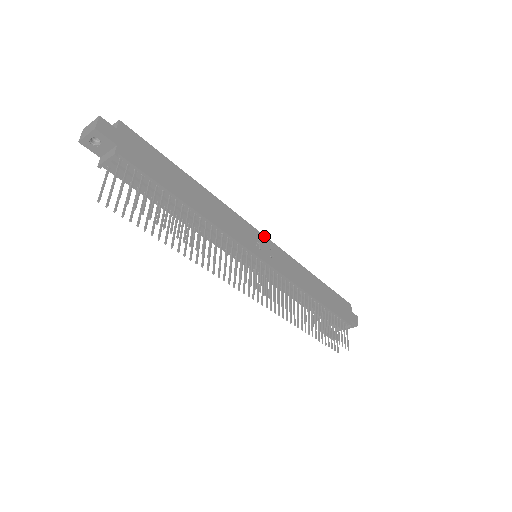
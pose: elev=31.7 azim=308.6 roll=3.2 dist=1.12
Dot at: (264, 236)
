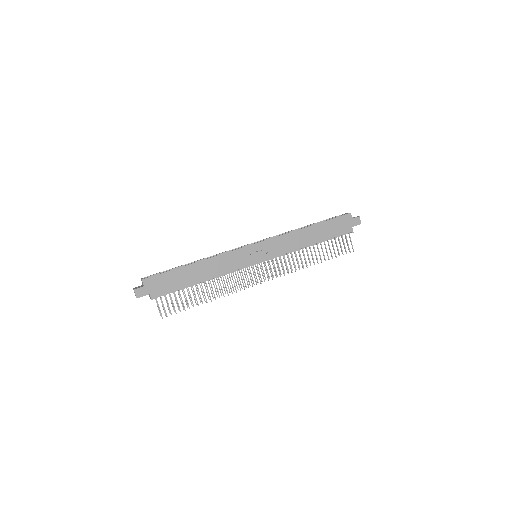
Dot at: (254, 244)
